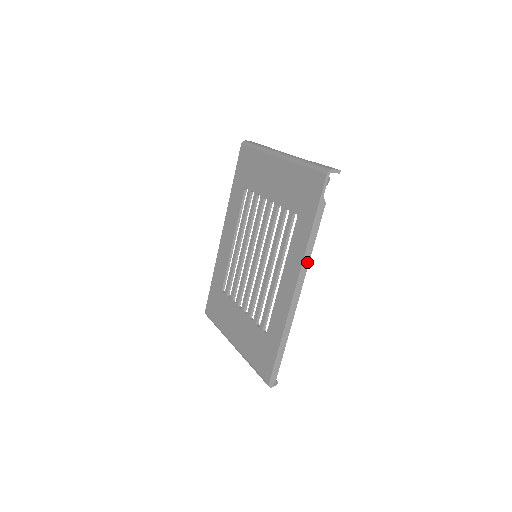
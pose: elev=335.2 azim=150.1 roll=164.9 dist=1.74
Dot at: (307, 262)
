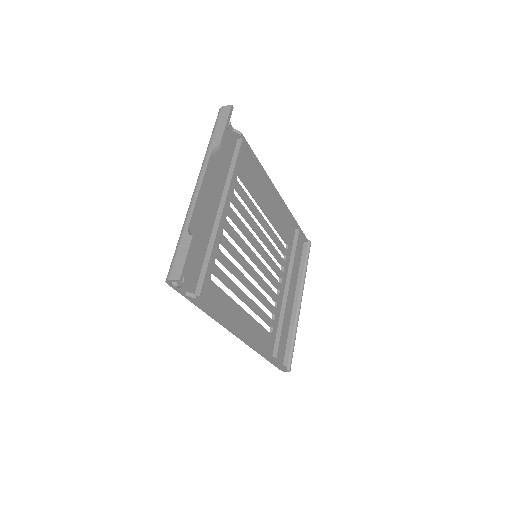
Dot at: (228, 326)
